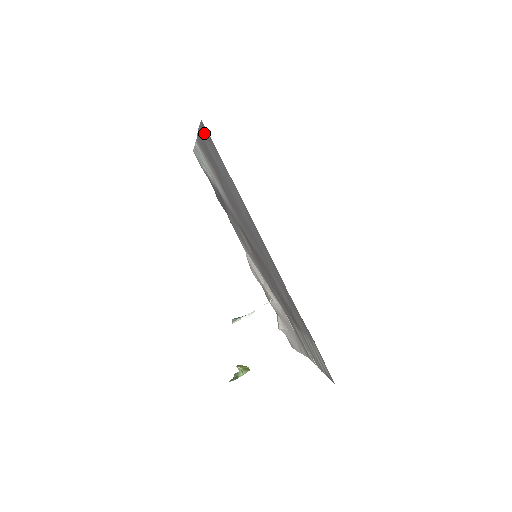
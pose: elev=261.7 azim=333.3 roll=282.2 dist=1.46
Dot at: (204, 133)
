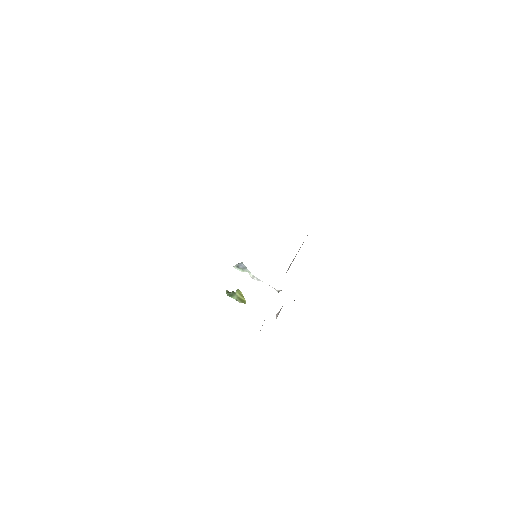
Dot at: occluded
